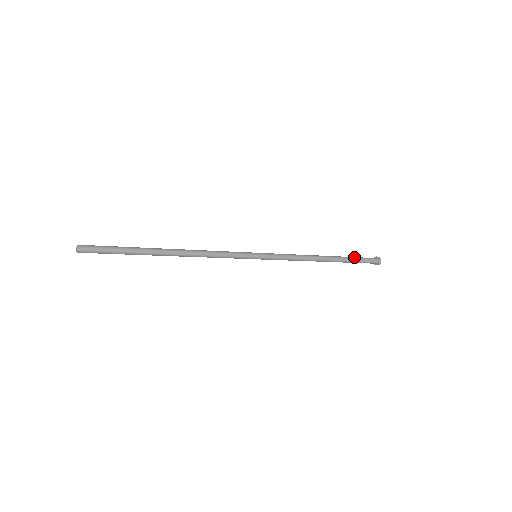
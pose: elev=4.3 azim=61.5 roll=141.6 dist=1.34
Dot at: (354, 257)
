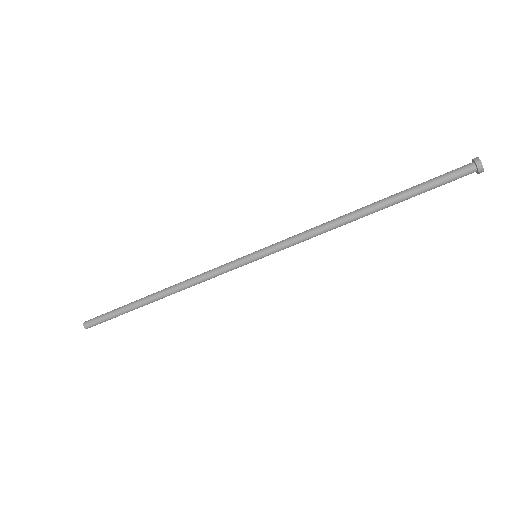
Dot at: occluded
